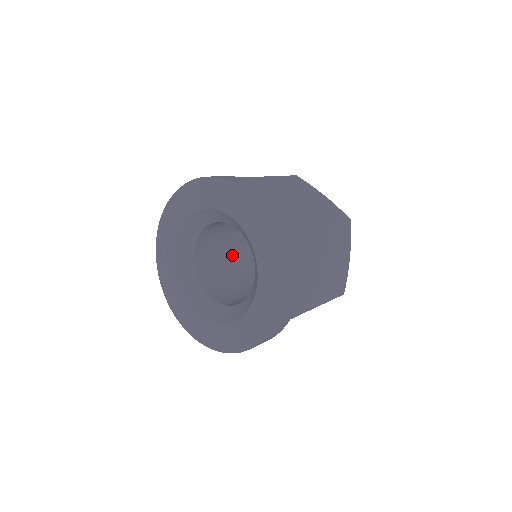
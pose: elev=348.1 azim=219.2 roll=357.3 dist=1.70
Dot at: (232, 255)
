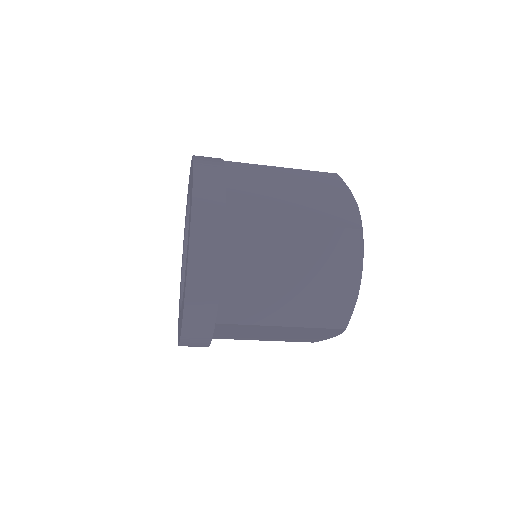
Dot at: occluded
